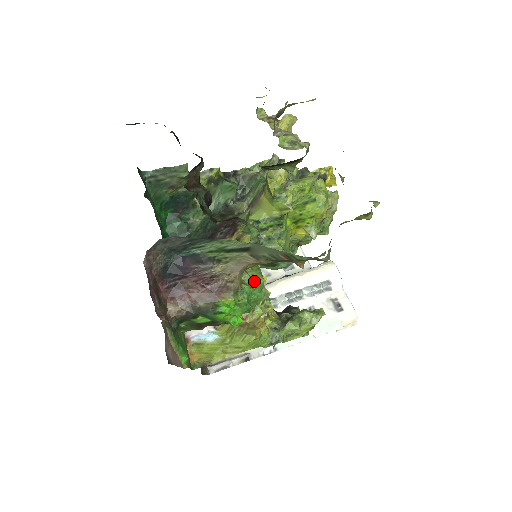
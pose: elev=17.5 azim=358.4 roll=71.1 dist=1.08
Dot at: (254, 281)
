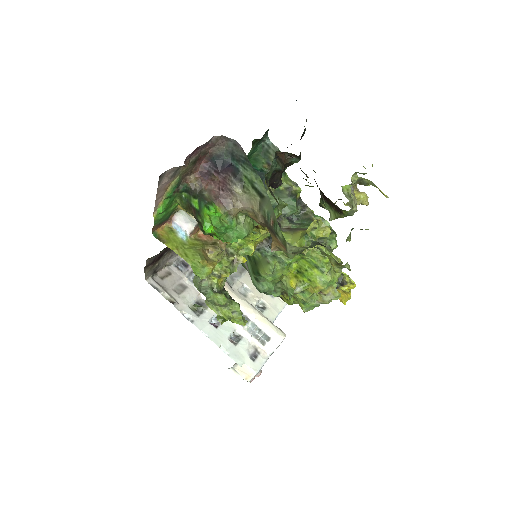
Dot at: (242, 226)
